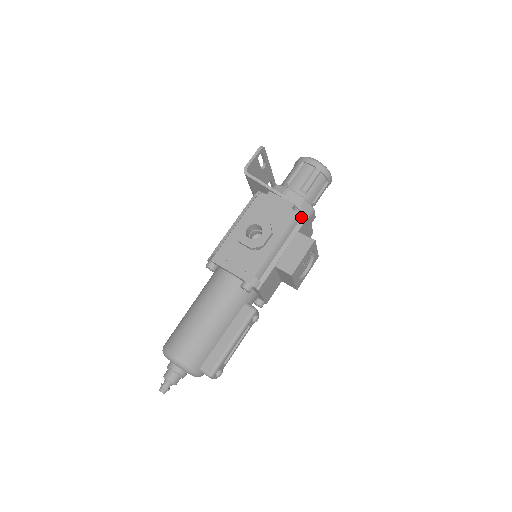
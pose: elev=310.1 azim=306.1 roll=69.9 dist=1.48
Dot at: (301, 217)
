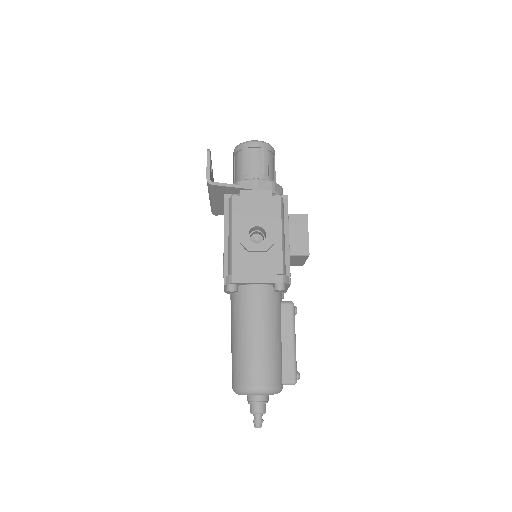
Dot at: (283, 200)
